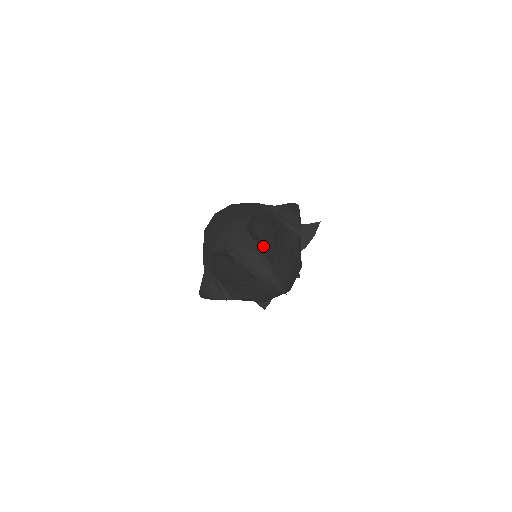
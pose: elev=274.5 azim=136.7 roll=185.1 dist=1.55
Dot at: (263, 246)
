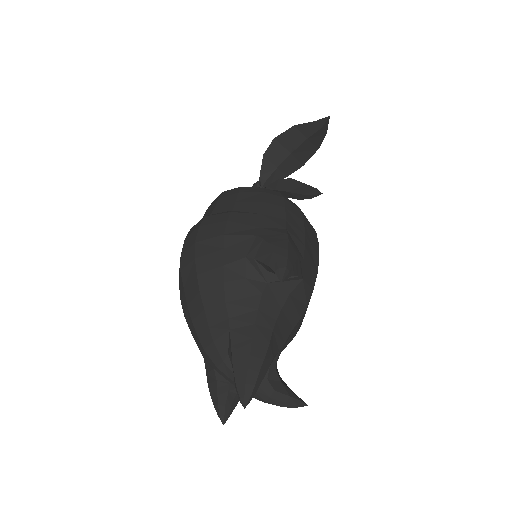
Dot at: occluded
